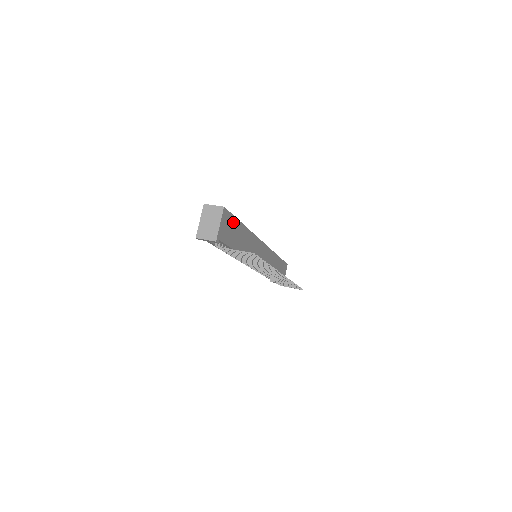
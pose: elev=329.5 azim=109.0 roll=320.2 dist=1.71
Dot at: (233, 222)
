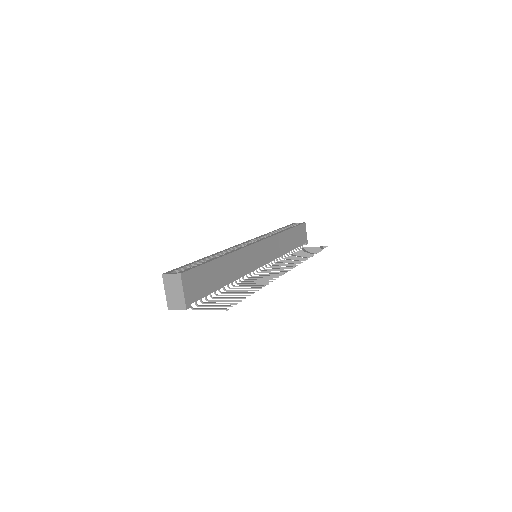
Dot at: (202, 271)
